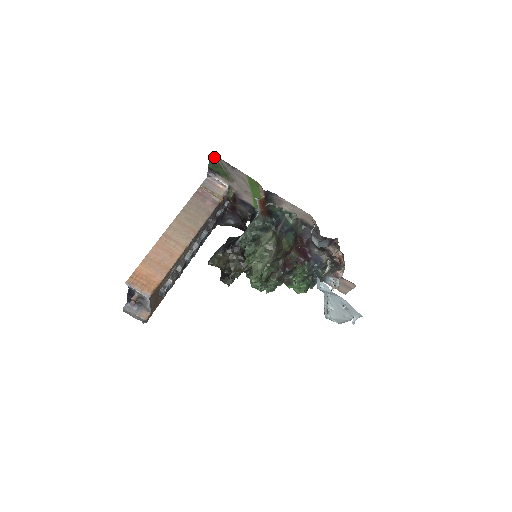
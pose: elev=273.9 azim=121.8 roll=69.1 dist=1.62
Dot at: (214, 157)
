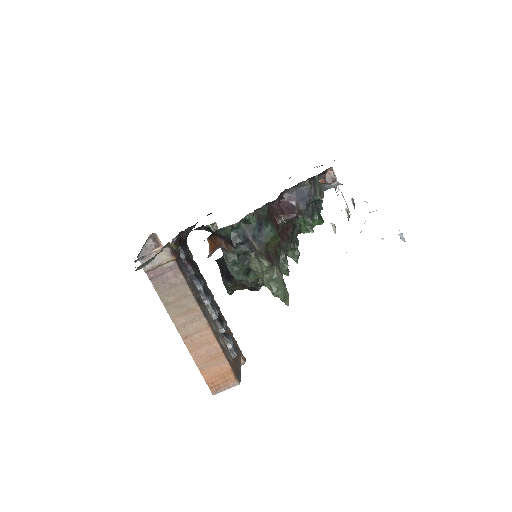
Dot at: occluded
